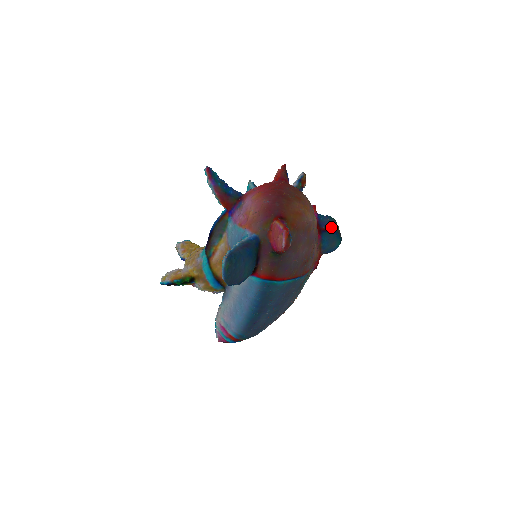
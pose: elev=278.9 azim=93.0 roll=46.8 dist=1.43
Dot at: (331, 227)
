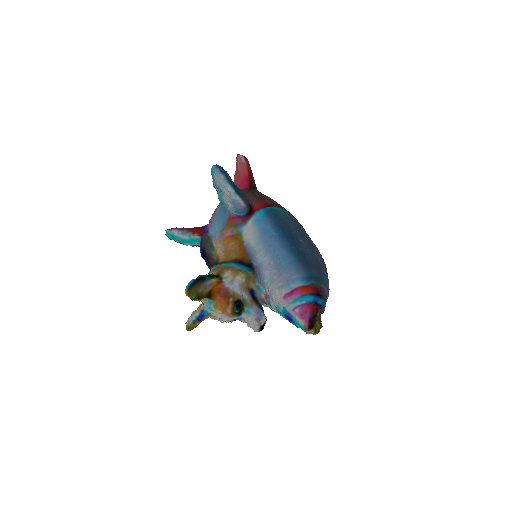
Dot at: occluded
